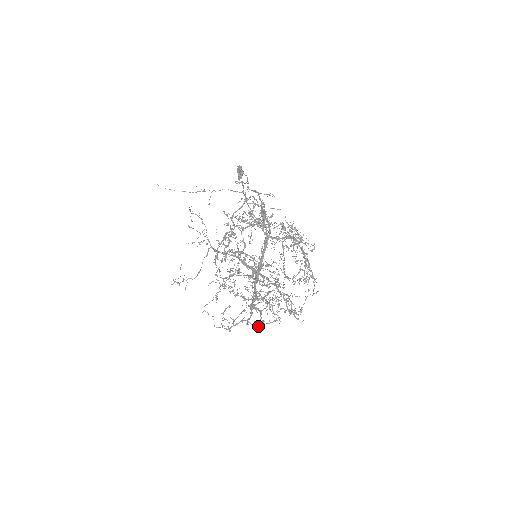
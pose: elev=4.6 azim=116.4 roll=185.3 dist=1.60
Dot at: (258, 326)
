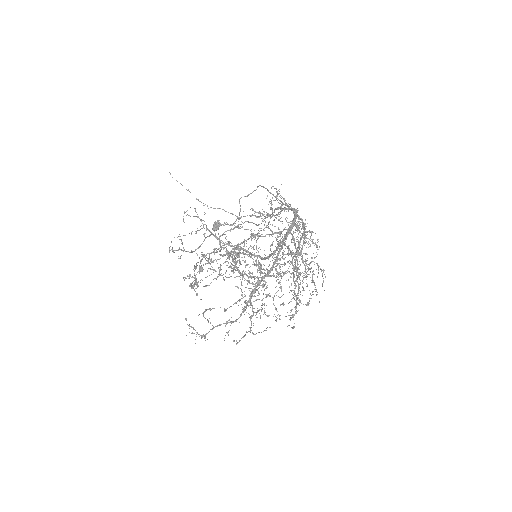
Dot at: (239, 340)
